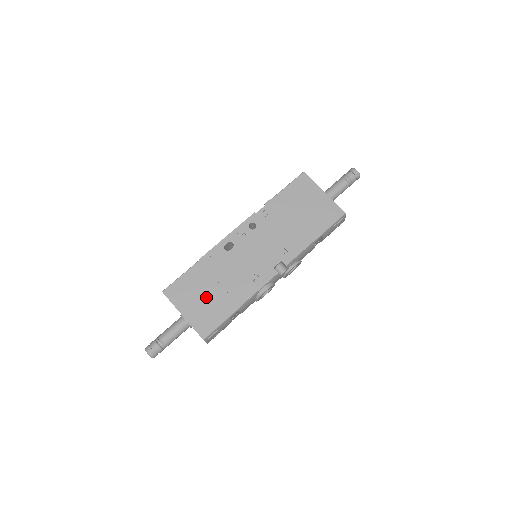
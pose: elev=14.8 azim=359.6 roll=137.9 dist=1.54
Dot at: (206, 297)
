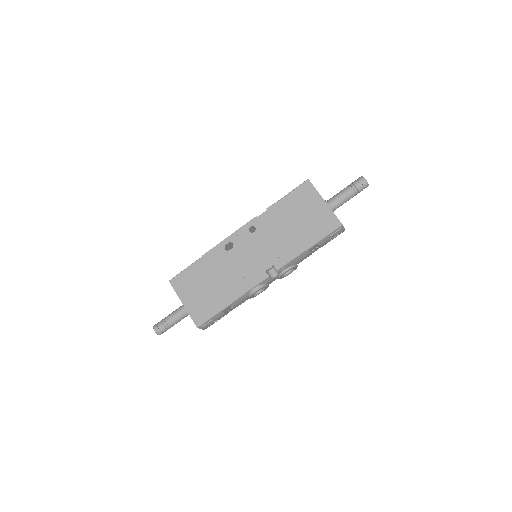
Dot at: (204, 290)
